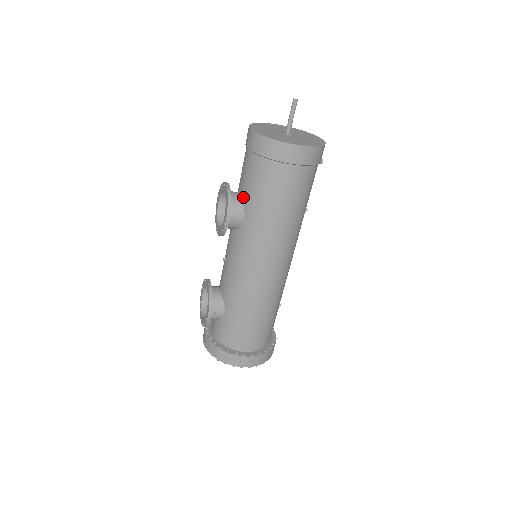
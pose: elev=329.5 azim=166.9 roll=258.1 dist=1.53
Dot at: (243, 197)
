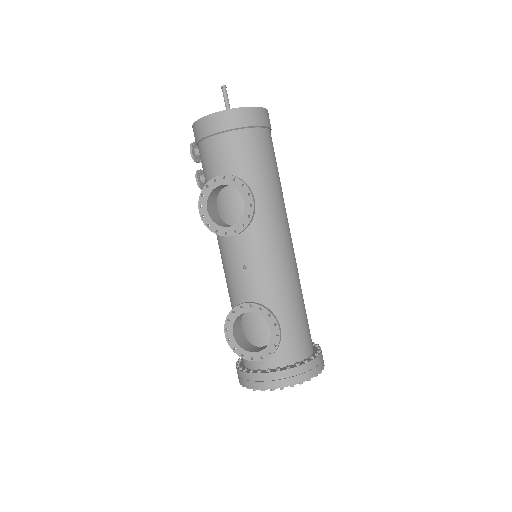
Dot at: occluded
